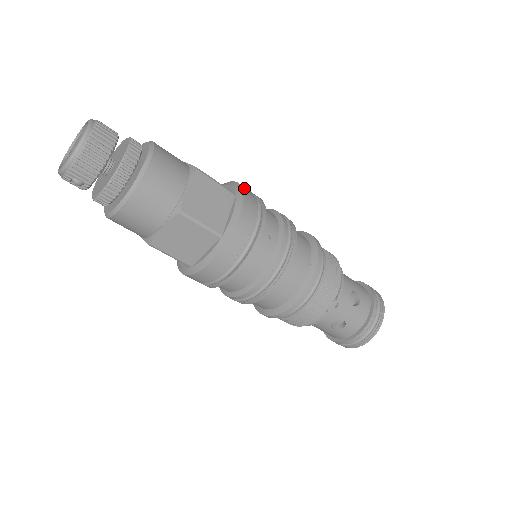
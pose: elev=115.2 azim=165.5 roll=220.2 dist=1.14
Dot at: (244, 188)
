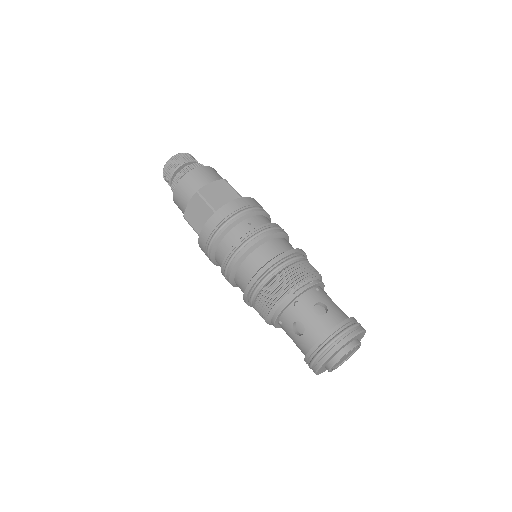
Dot at: (254, 199)
